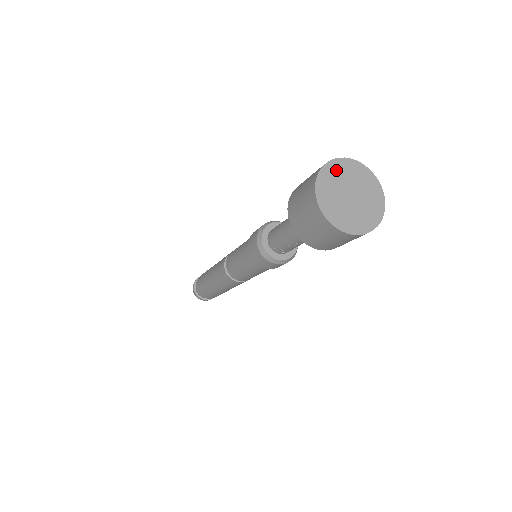
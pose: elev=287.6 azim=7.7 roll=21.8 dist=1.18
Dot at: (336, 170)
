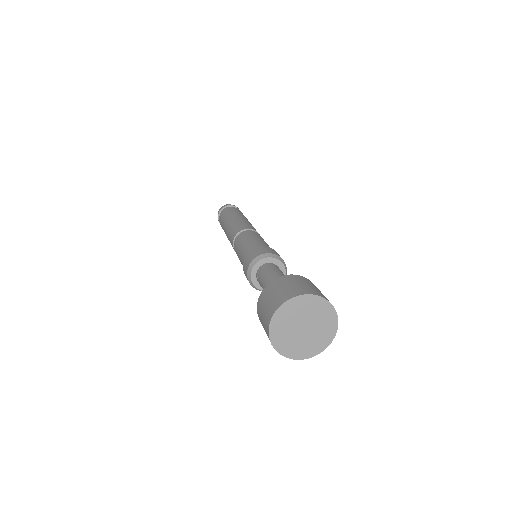
Dot at: (315, 305)
